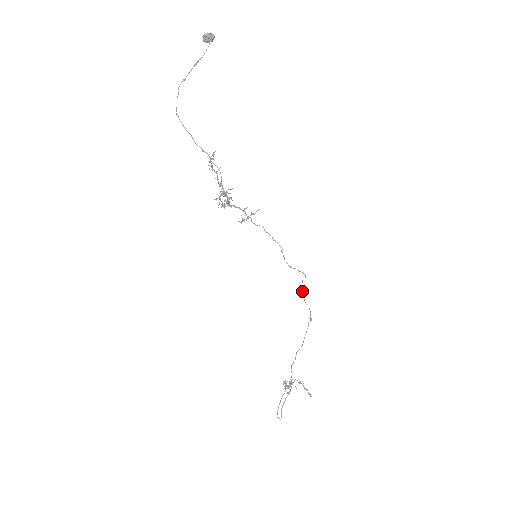
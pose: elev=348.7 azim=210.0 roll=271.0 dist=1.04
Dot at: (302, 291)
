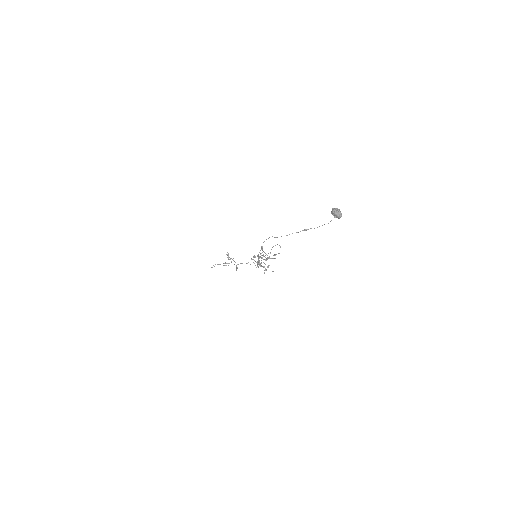
Dot at: occluded
